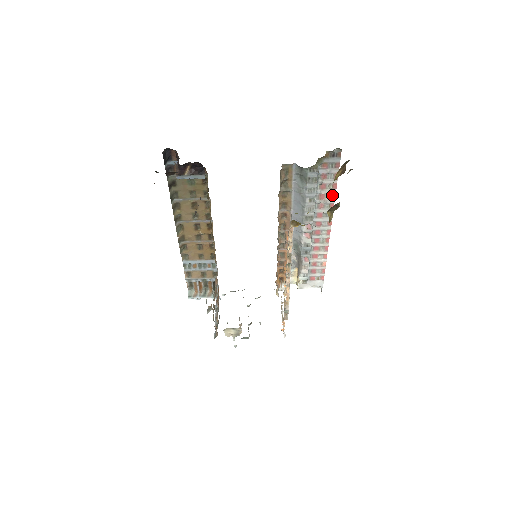
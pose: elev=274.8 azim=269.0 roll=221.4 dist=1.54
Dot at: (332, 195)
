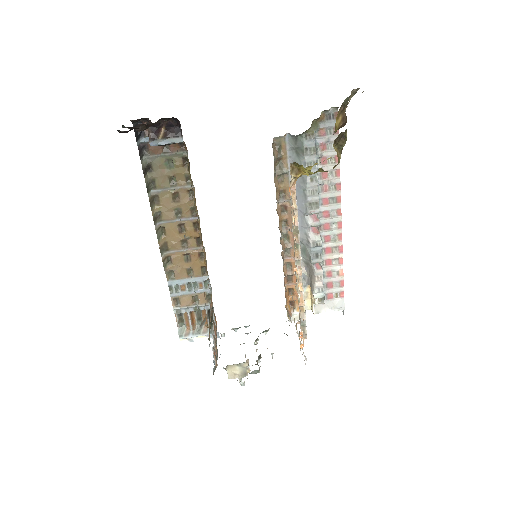
Dot at: (336, 172)
